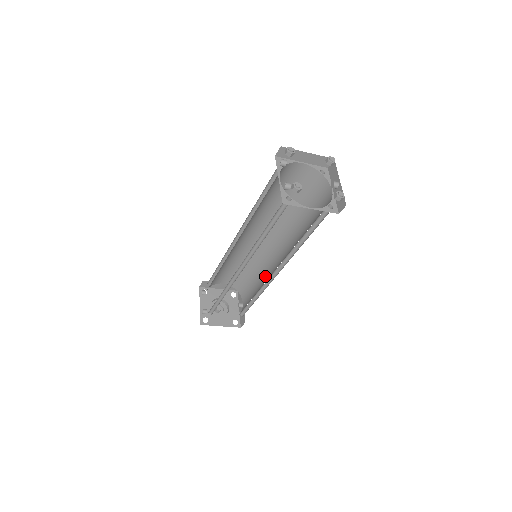
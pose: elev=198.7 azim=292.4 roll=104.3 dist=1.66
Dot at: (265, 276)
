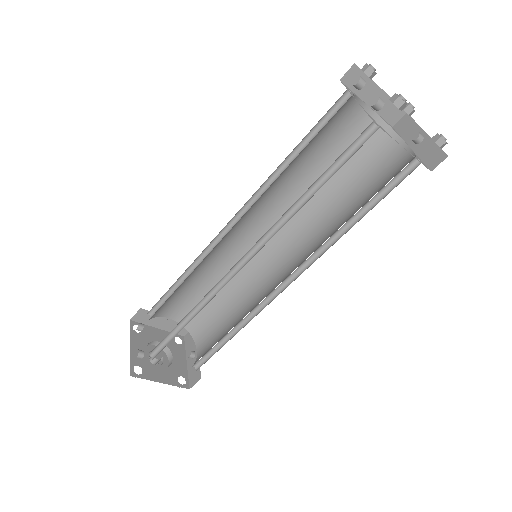
Dot at: (252, 299)
